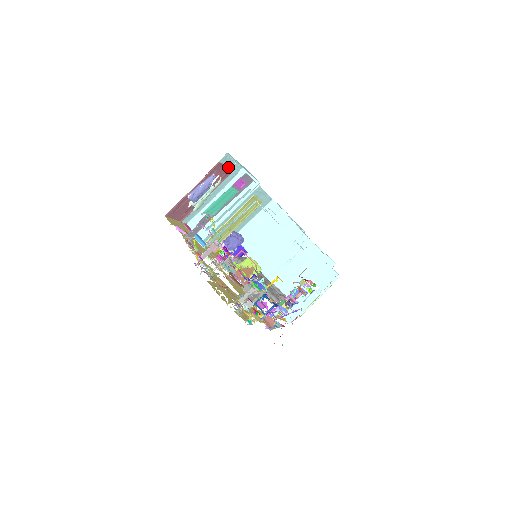
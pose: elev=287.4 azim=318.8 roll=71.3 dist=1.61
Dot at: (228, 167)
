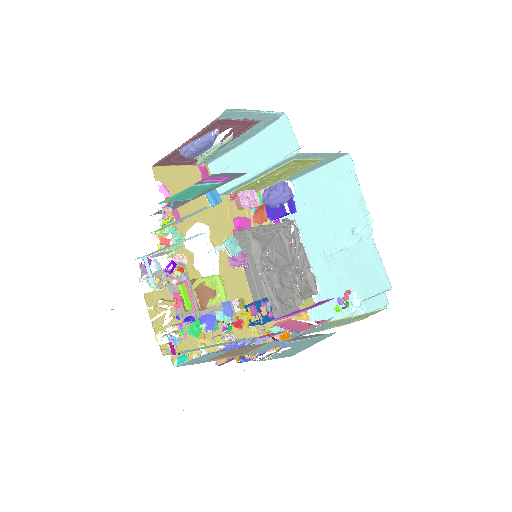
Dot at: (247, 118)
